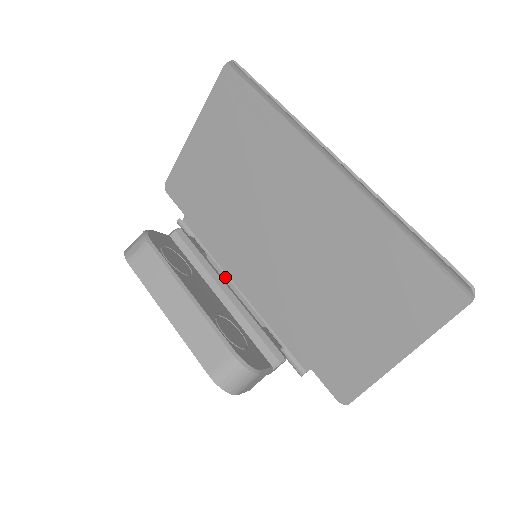
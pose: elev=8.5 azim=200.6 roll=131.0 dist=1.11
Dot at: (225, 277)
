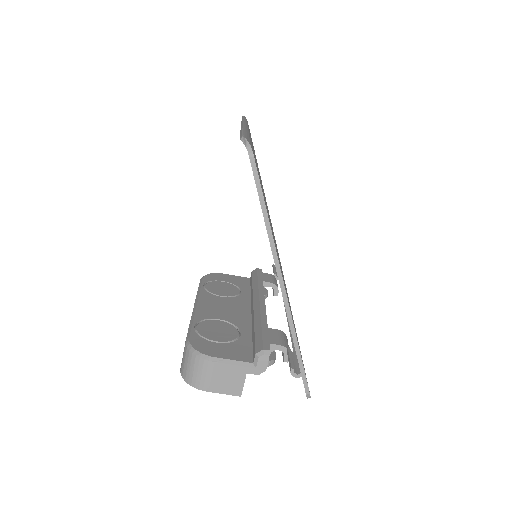
Dot at: occluded
